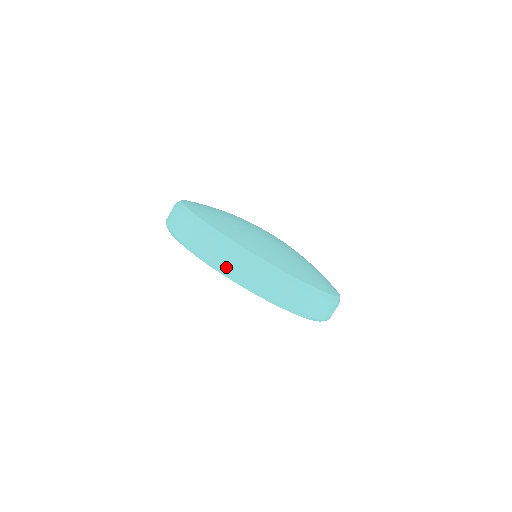
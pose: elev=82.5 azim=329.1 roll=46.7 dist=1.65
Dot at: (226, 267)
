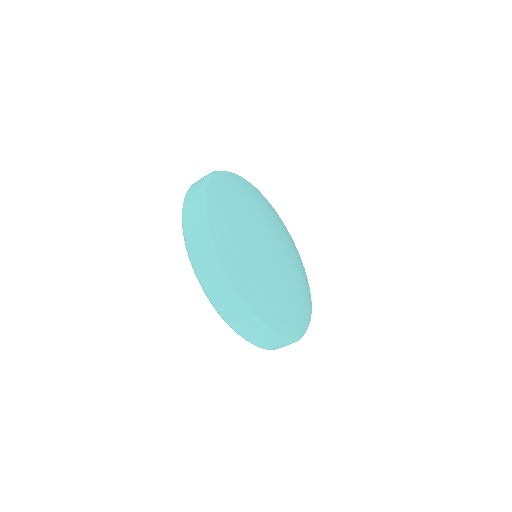
Dot at: (254, 342)
